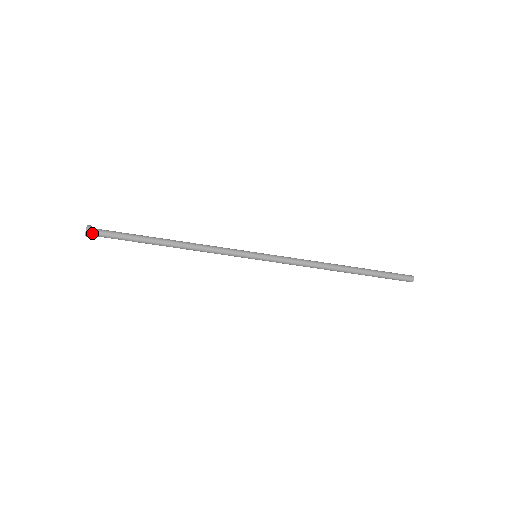
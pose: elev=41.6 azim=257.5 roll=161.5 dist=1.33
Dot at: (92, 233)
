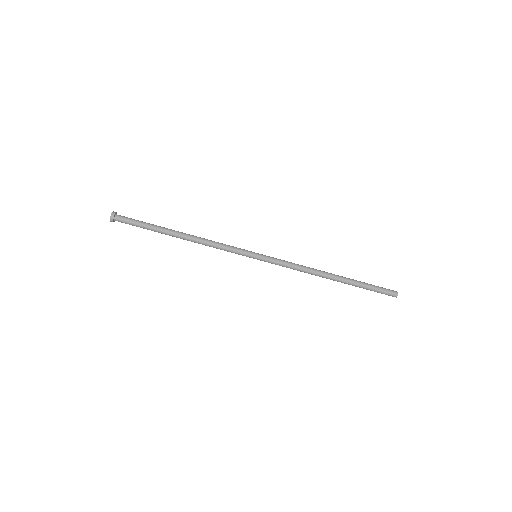
Dot at: (116, 218)
